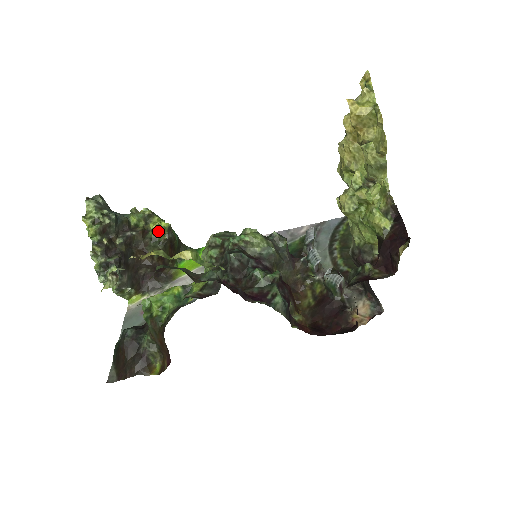
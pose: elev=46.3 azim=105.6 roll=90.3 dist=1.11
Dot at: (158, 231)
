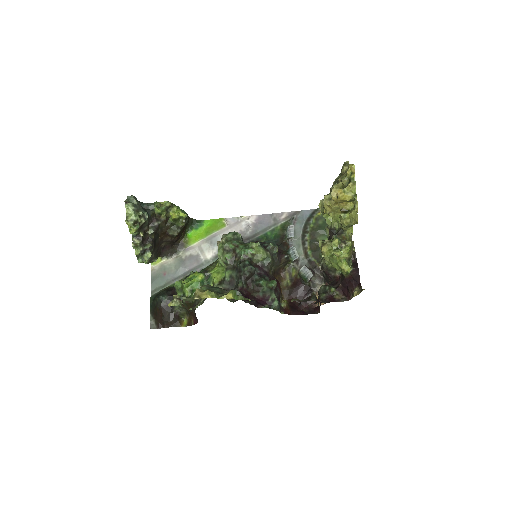
Dot at: (177, 219)
